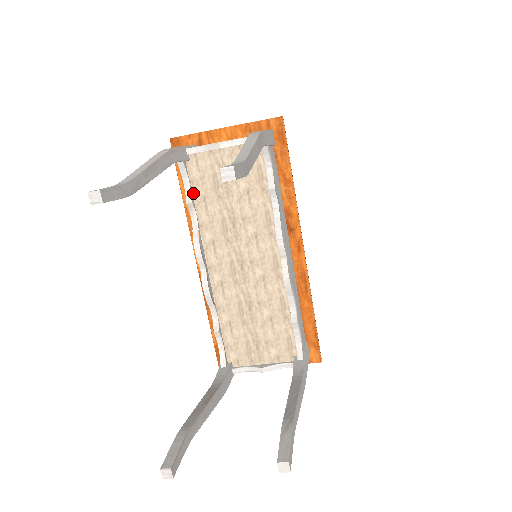
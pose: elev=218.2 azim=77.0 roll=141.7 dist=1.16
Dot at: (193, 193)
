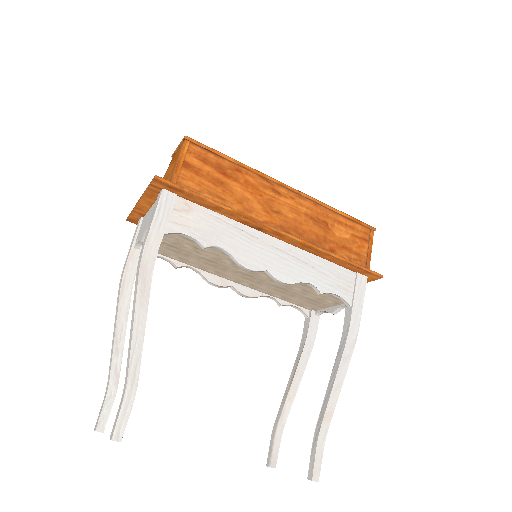
Dot at: (172, 258)
